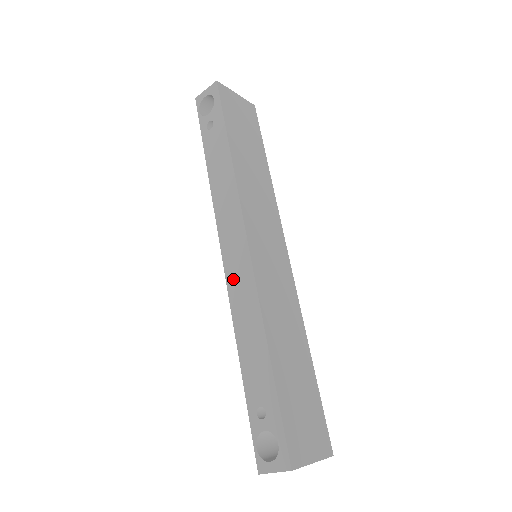
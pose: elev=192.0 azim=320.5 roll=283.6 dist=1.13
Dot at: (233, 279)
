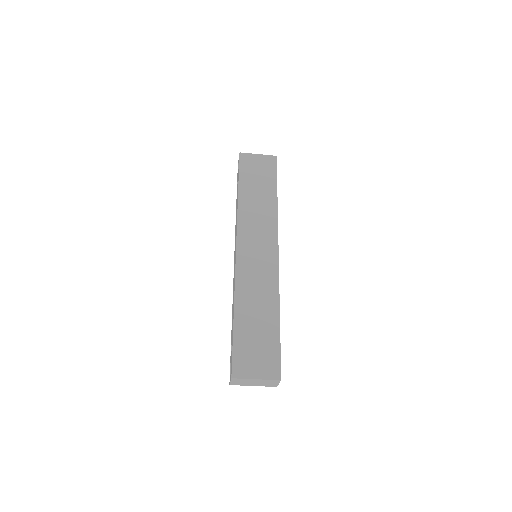
Dot at: occluded
